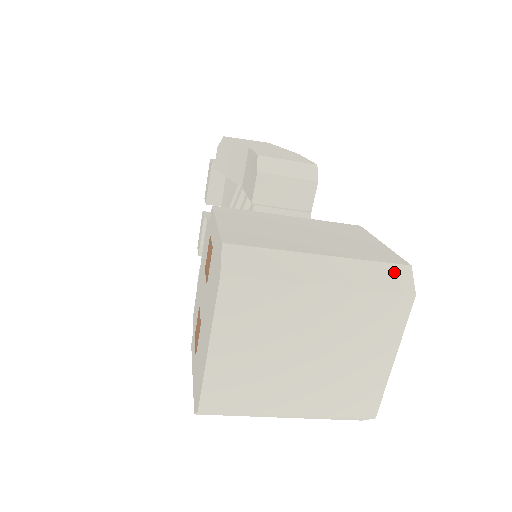
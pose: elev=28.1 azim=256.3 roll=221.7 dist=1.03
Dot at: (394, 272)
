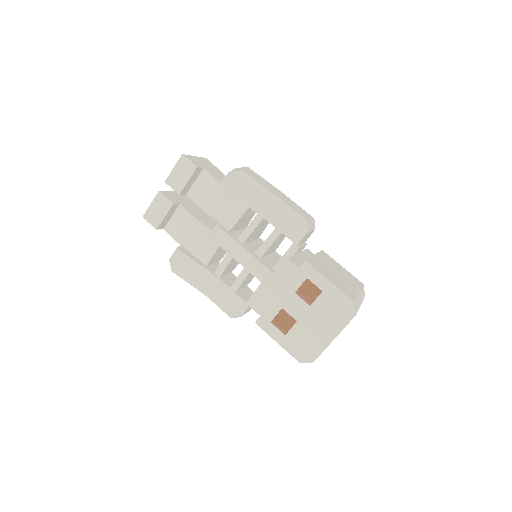
Dot at: (363, 290)
